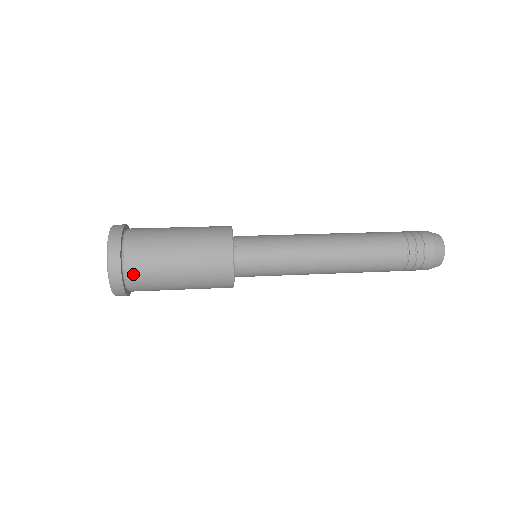
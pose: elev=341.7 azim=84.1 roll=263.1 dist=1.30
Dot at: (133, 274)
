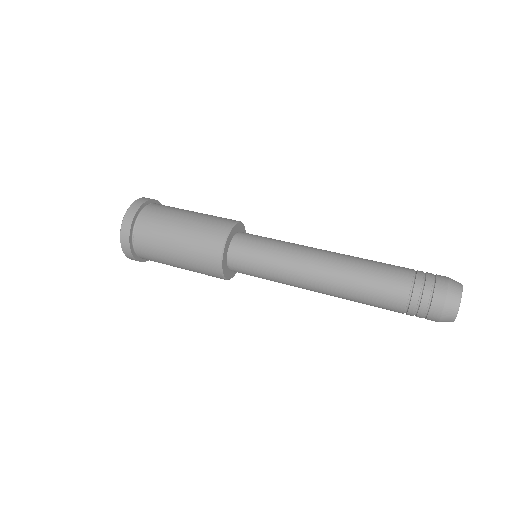
Dot at: (145, 258)
